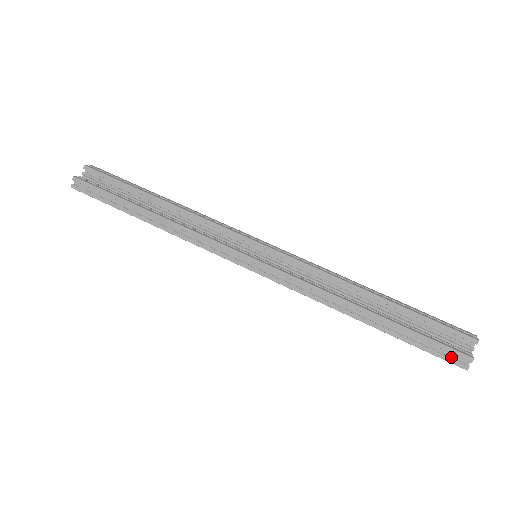
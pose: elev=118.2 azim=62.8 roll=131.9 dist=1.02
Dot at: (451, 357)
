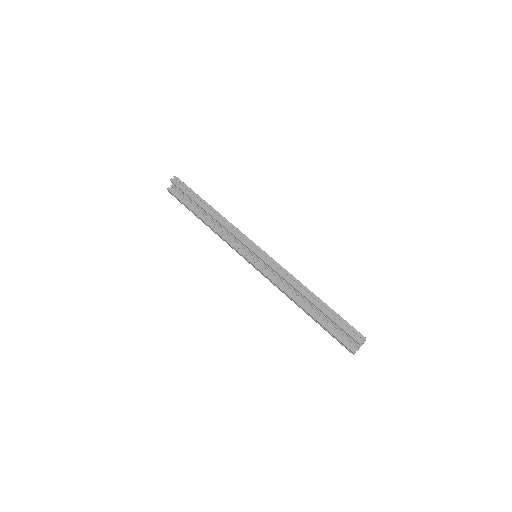
Dot at: occluded
